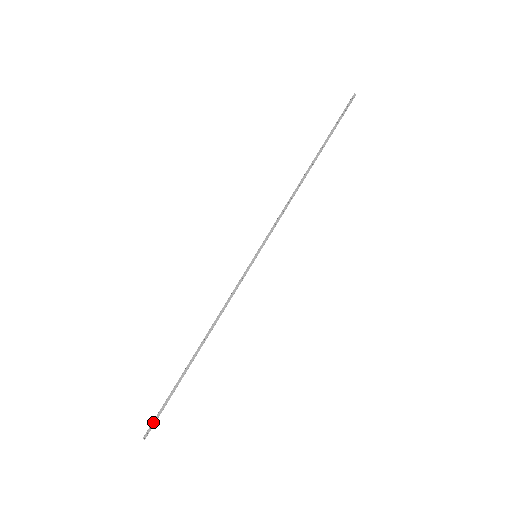
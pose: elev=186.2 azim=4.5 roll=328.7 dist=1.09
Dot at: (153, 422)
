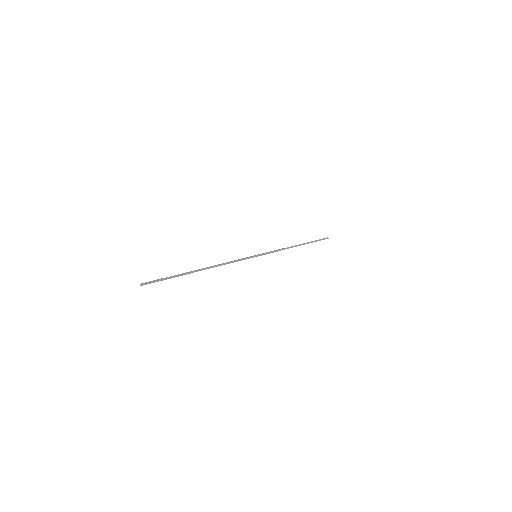
Dot at: (153, 281)
